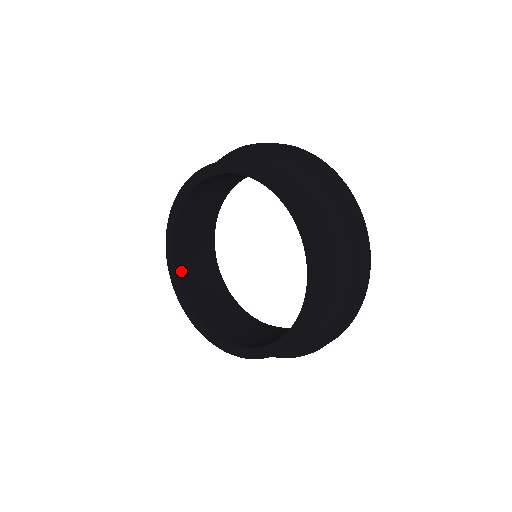
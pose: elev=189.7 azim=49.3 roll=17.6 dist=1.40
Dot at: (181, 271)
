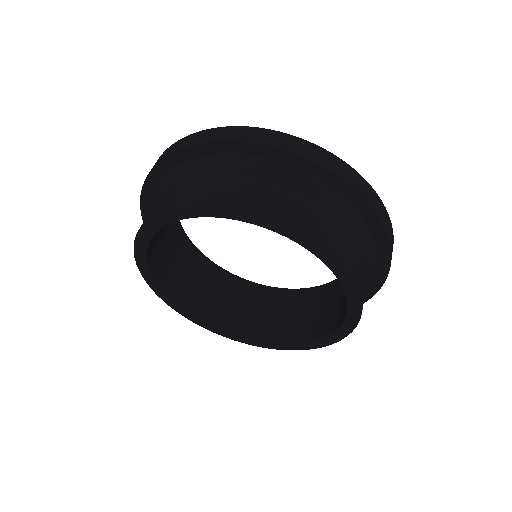
Dot at: (195, 309)
